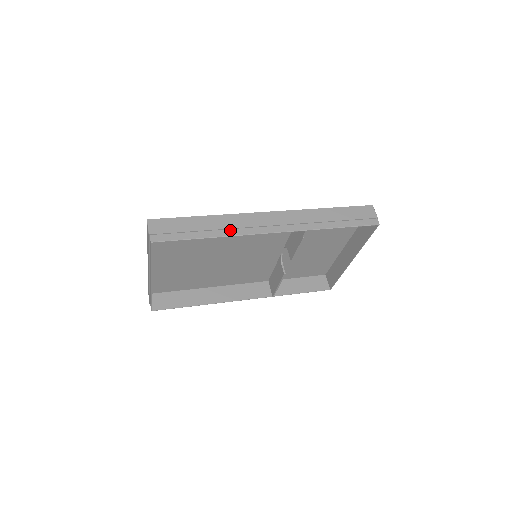
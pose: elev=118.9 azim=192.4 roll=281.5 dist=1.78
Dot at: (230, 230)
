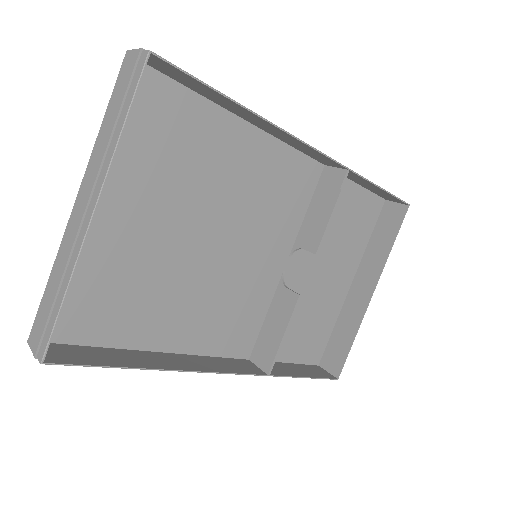
Dot at: (261, 119)
